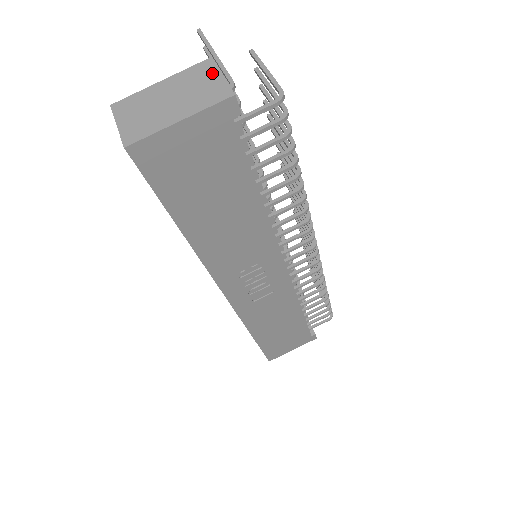
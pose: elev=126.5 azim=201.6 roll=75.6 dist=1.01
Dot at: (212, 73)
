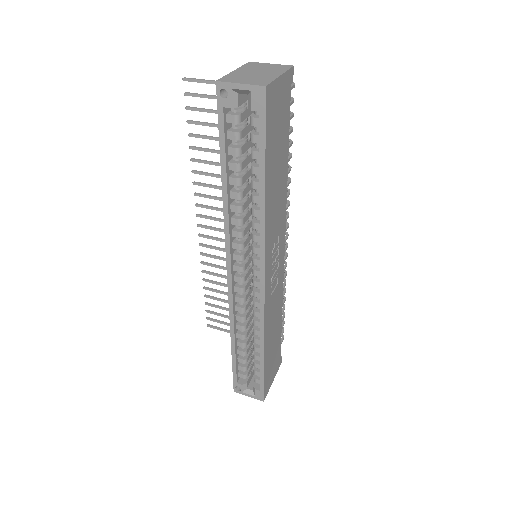
Dot at: (263, 64)
